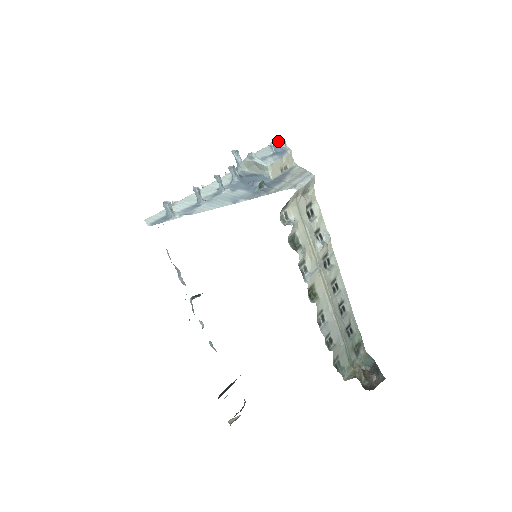
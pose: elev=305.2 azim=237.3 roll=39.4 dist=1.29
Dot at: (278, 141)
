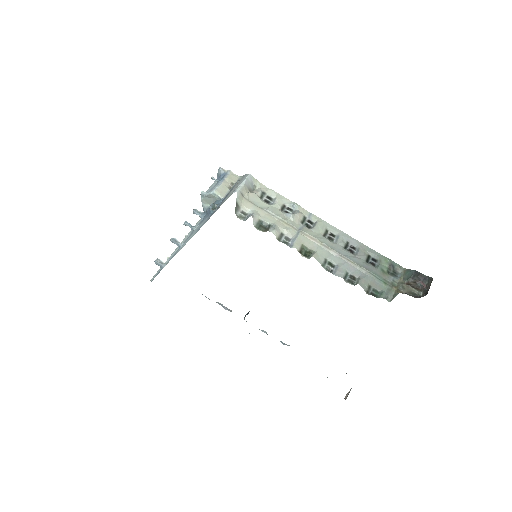
Dot at: (218, 172)
